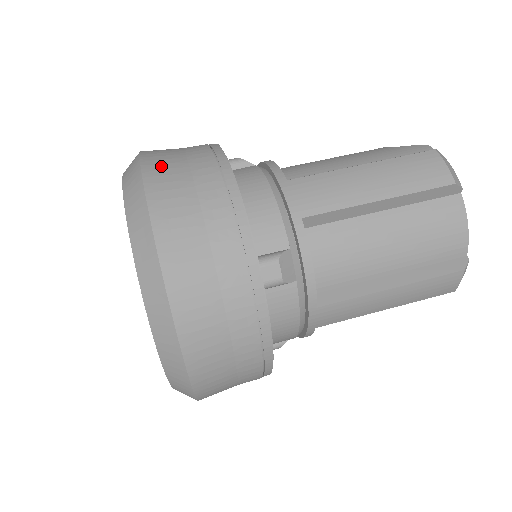
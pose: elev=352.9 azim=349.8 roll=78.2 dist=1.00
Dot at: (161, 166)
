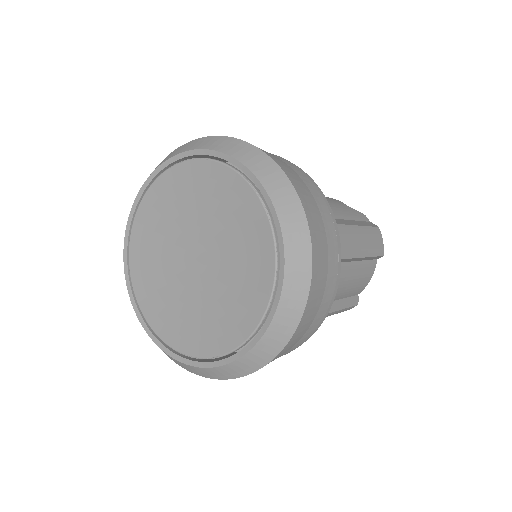
Dot at: (302, 190)
